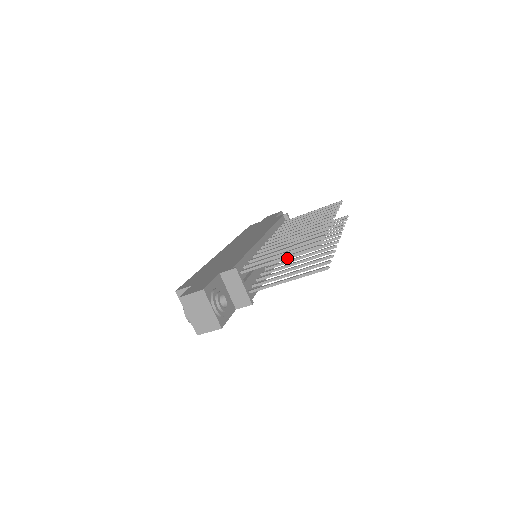
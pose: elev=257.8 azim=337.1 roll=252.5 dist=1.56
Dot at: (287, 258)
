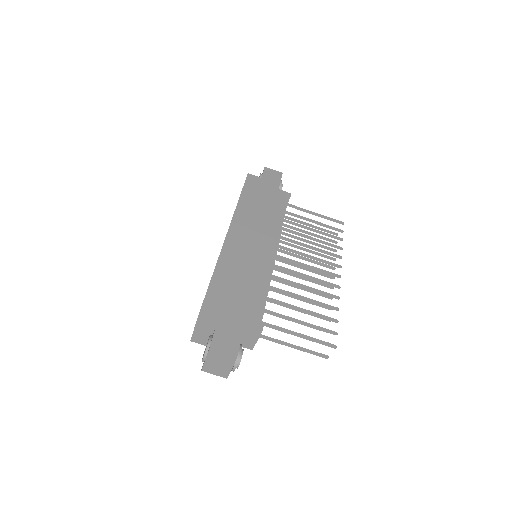
Dot at: occluded
